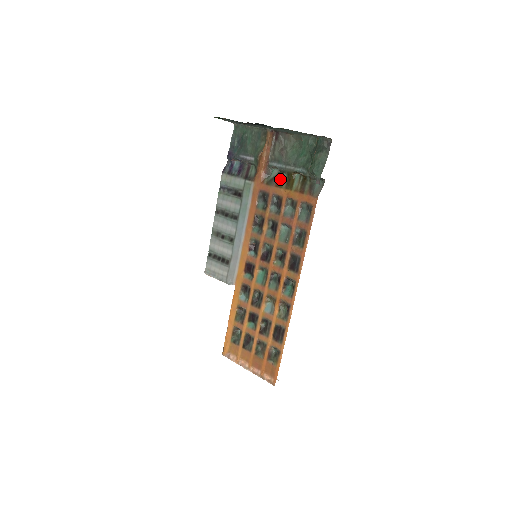
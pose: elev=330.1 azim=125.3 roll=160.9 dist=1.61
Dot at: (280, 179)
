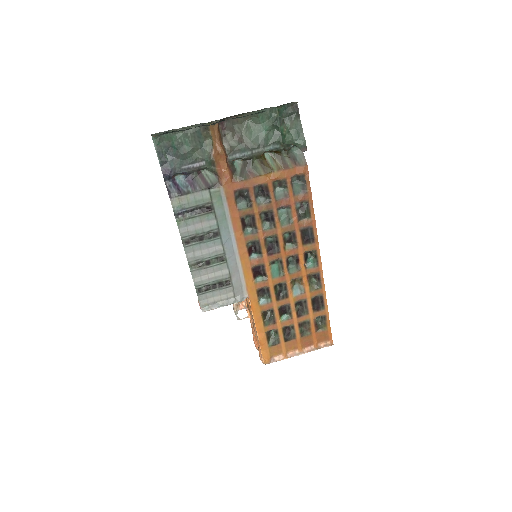
Dot at: (251, 168)
